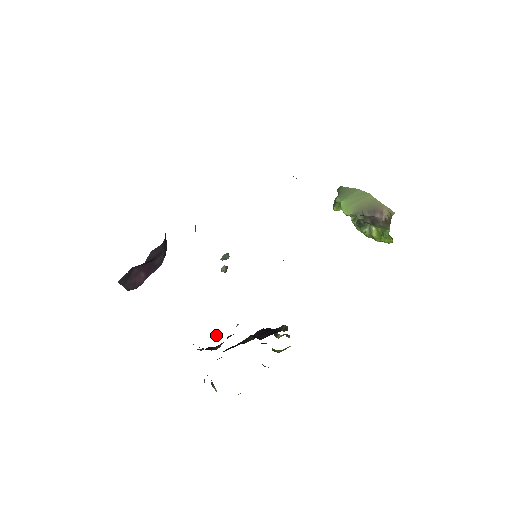
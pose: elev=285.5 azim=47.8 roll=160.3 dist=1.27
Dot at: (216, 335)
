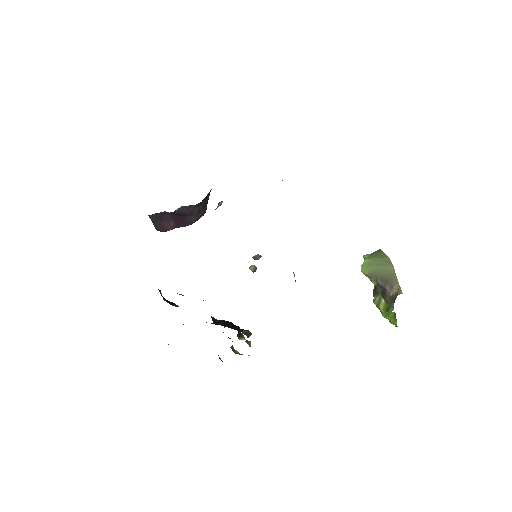
Dot at: occluded
